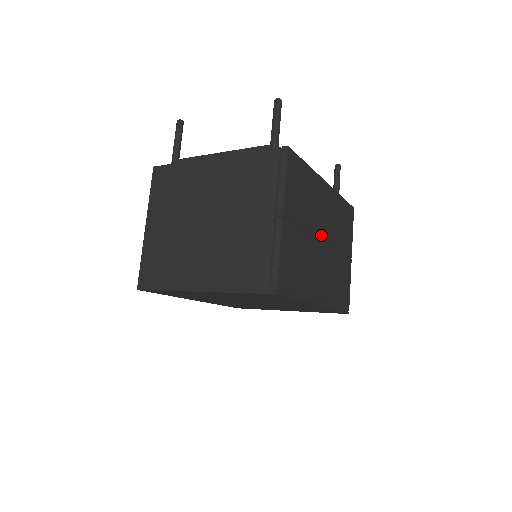
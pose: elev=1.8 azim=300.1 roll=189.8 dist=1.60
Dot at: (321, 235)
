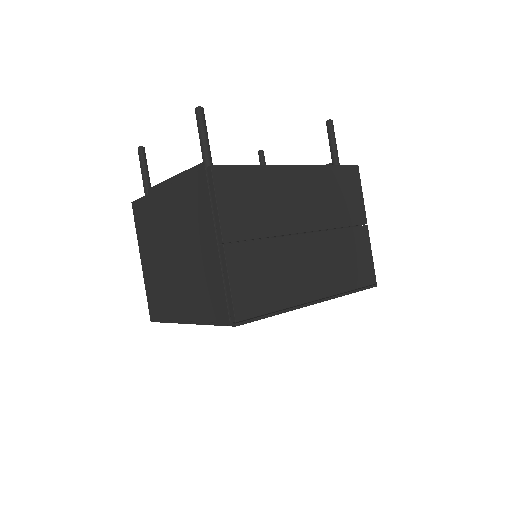
Dot at: (300, 228)
